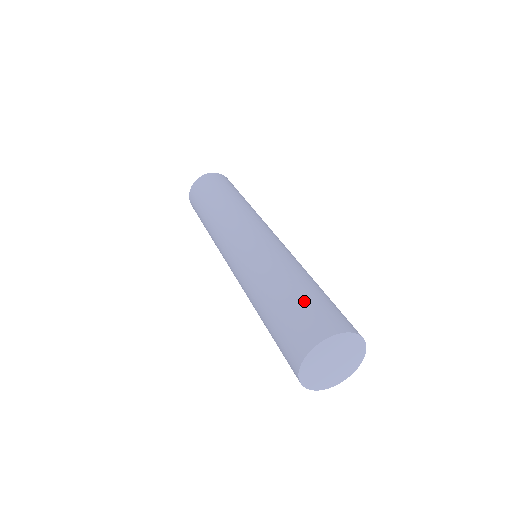
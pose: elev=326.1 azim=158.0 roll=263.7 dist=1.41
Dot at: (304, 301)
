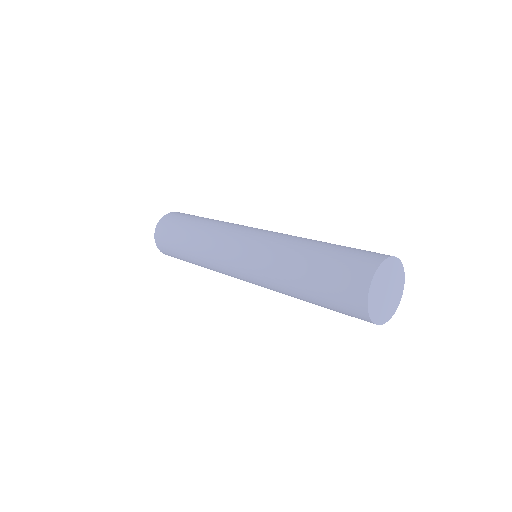
Dot at: occluded
